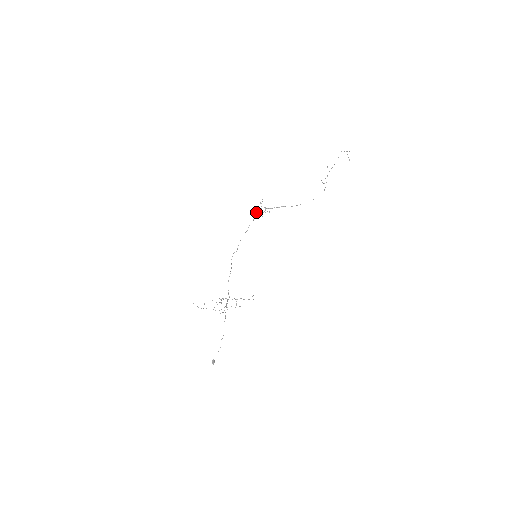
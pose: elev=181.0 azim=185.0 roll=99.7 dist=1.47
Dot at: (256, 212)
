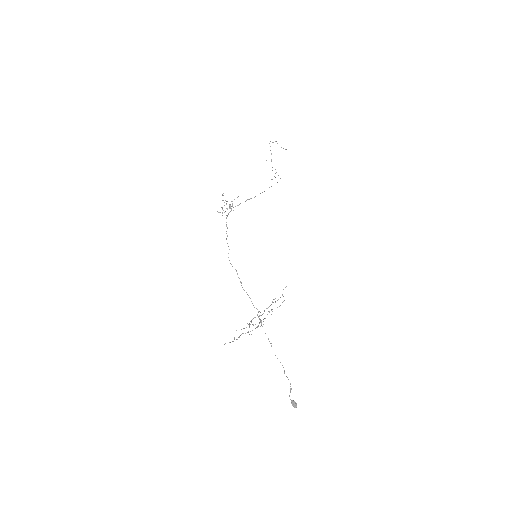
Dot at: occluded
